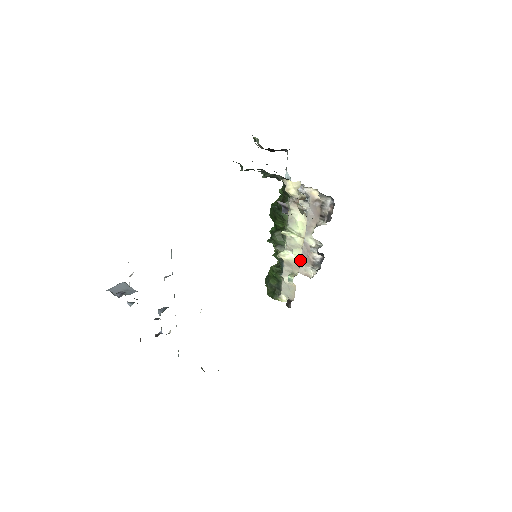
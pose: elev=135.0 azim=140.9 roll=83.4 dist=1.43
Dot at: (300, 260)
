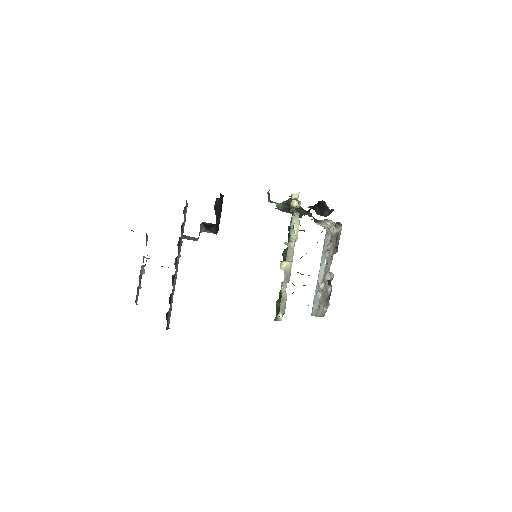
Dot at: occluded
